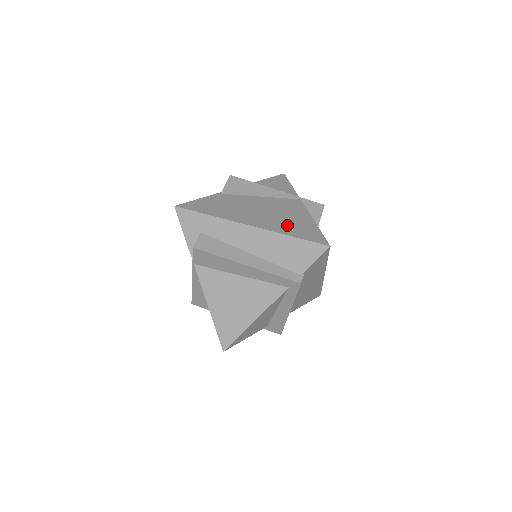
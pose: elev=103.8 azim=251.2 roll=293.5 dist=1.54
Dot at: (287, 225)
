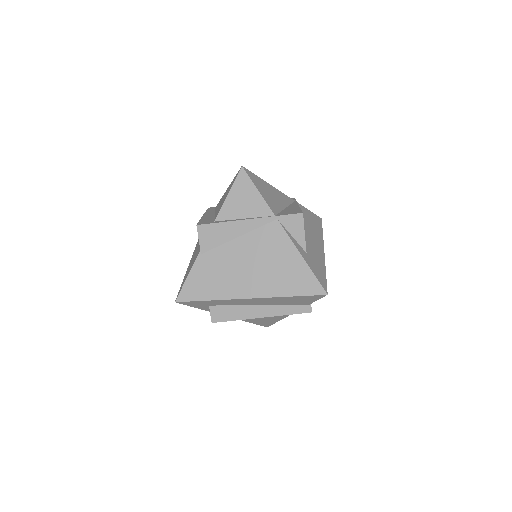
Dot at: (280, 280)
